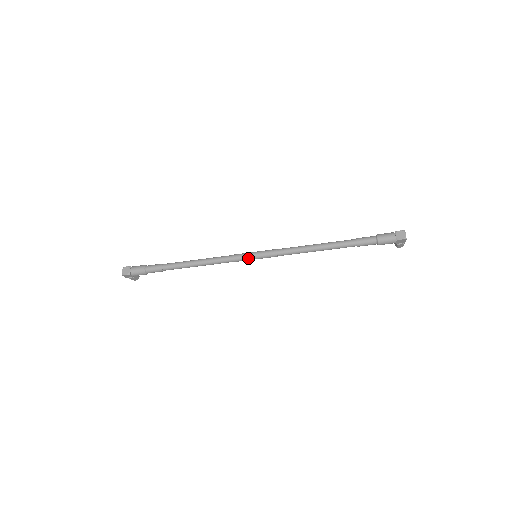
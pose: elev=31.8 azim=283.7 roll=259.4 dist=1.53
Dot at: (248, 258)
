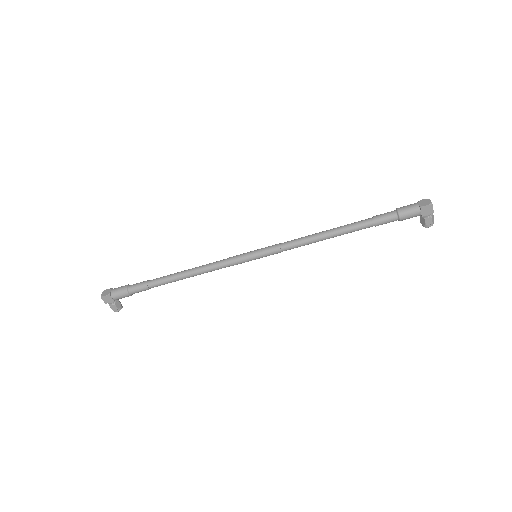
Dot at: (246, 257)
